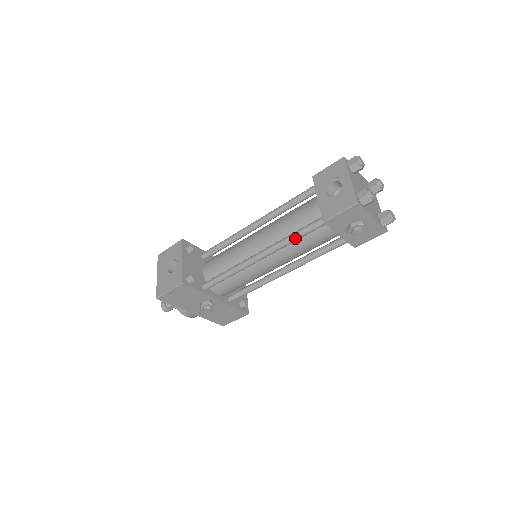
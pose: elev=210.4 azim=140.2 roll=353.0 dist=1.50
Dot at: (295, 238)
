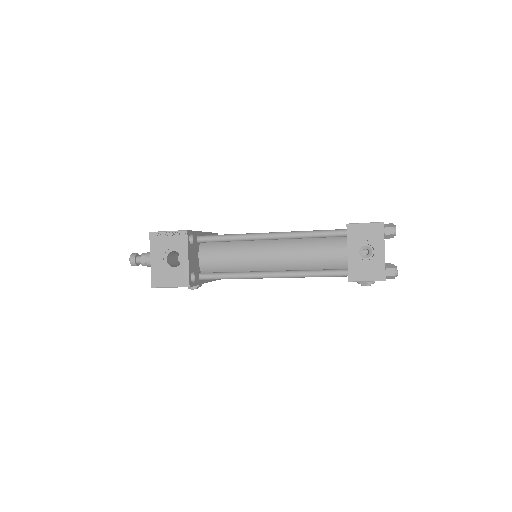
Dot at: occluded
